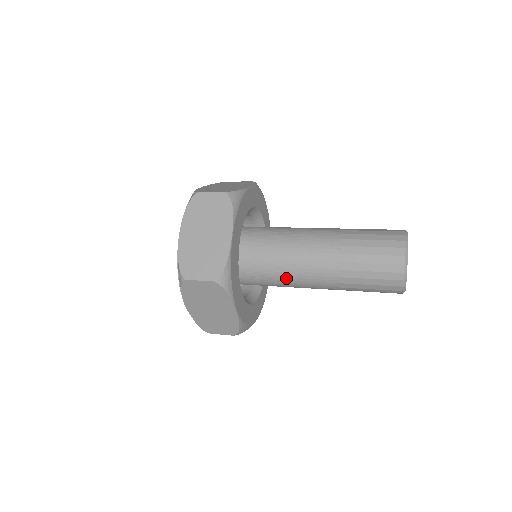
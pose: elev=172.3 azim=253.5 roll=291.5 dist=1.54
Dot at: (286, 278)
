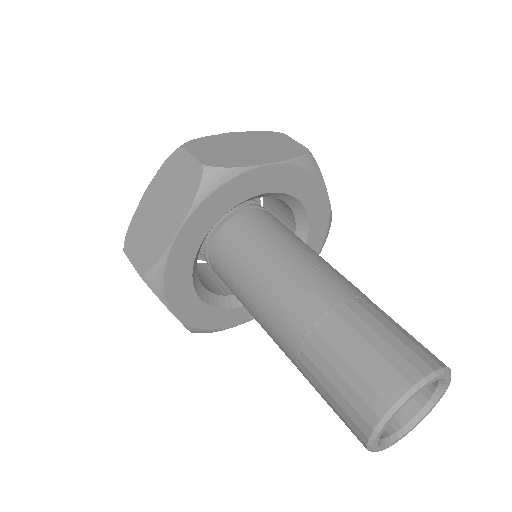
Dot at: occluded
